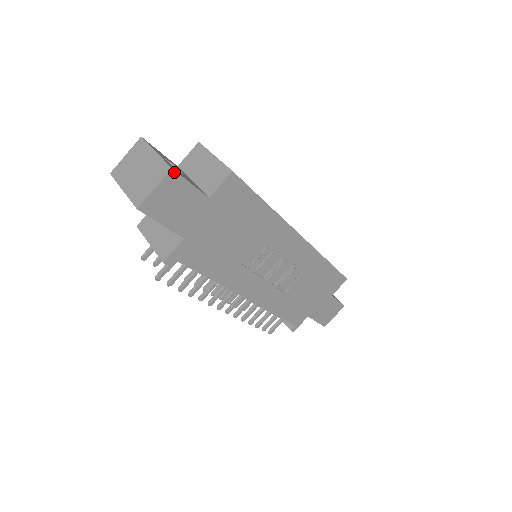
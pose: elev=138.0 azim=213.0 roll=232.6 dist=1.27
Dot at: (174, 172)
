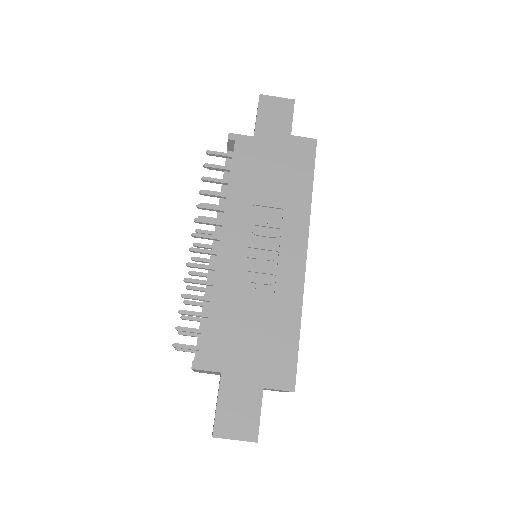
Dot at: (293, 102)
